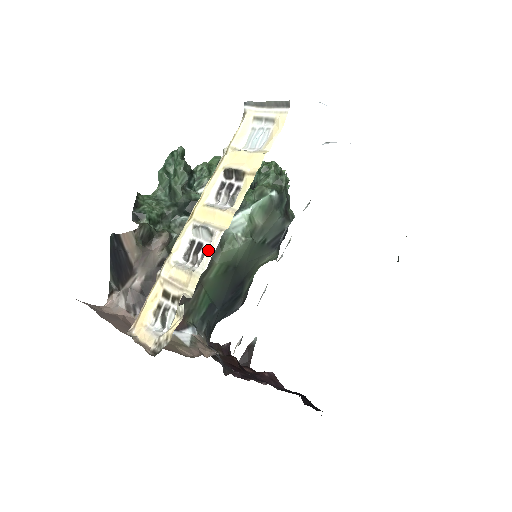
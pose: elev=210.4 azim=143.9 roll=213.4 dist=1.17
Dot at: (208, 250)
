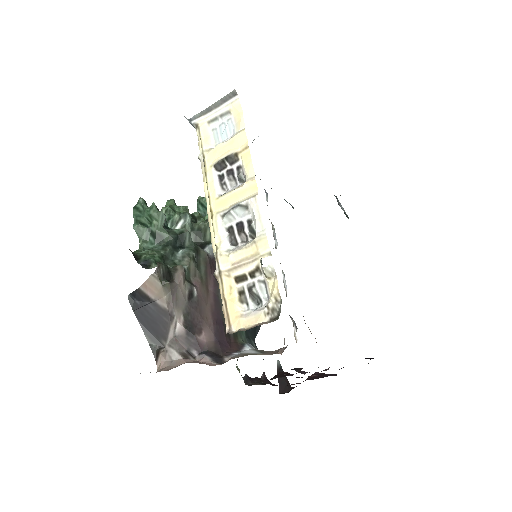
Dot at: (255, 216)
